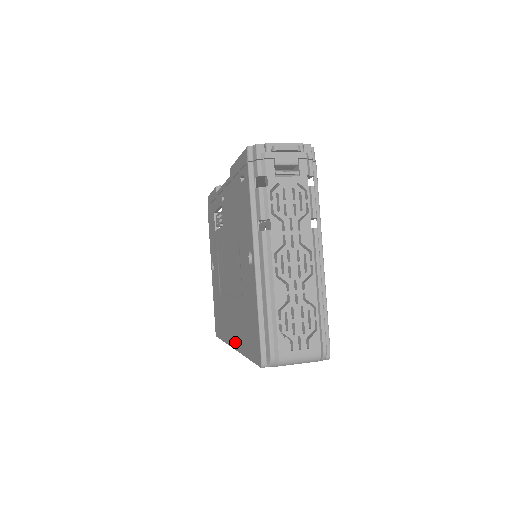
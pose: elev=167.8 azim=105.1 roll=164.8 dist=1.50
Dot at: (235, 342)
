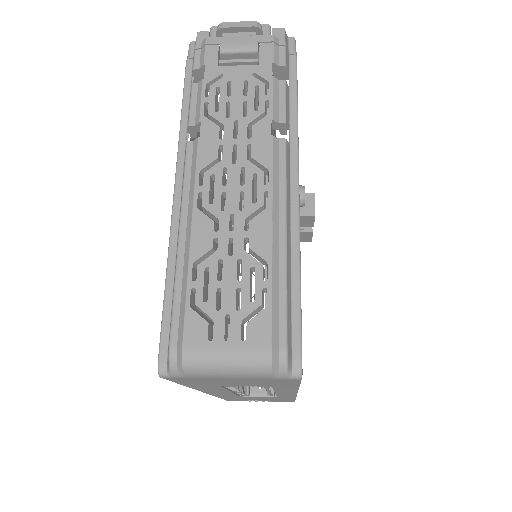
Dot at: occluded
